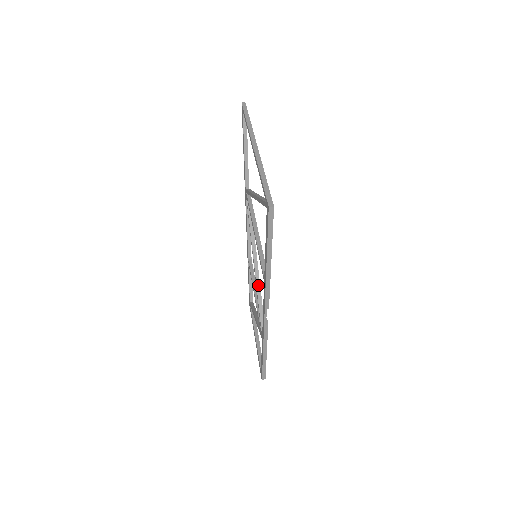
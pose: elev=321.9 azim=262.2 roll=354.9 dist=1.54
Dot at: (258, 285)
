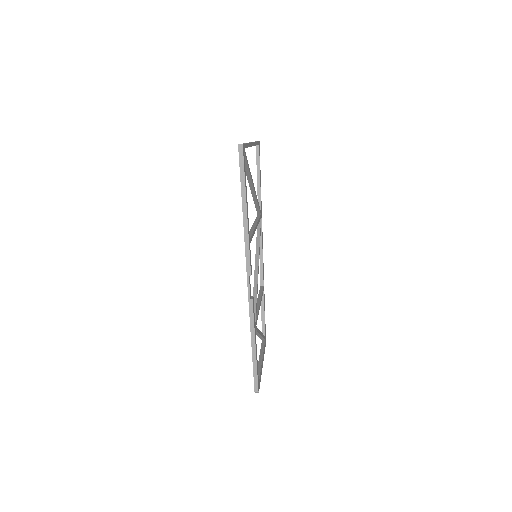
Dot at: (255, 282)
